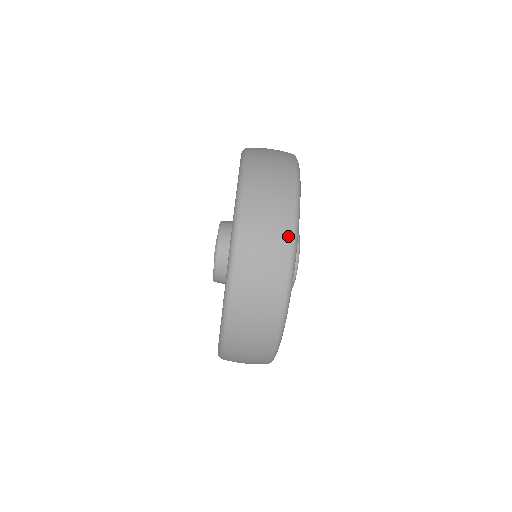
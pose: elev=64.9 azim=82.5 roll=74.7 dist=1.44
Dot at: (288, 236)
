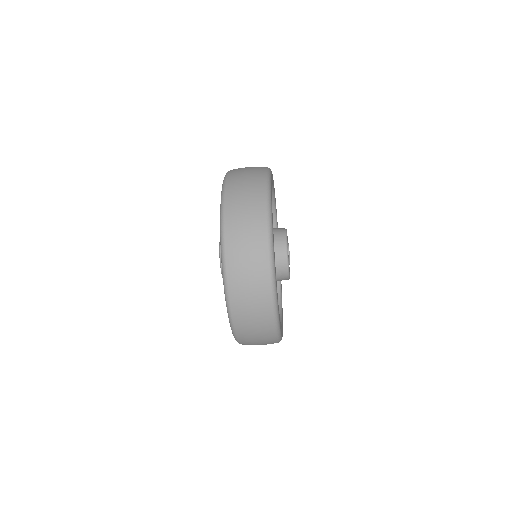
Dot at: (263, 213)
